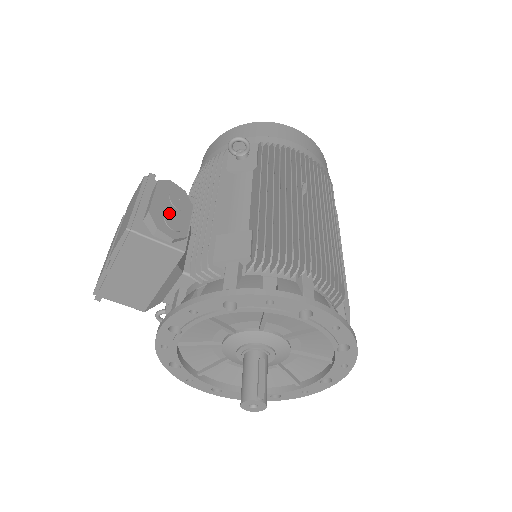
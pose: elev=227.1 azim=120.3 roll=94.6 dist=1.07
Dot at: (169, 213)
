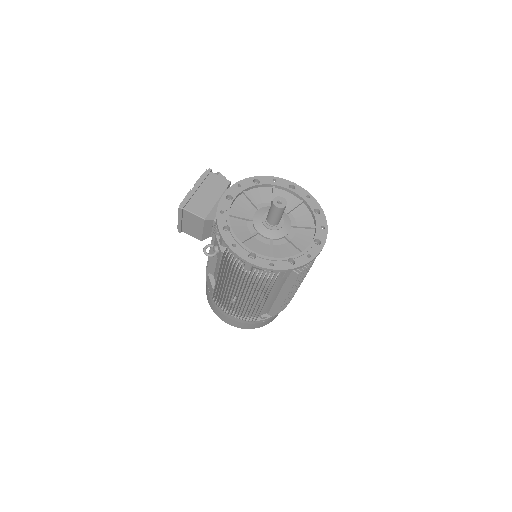
Dot at: occluded
